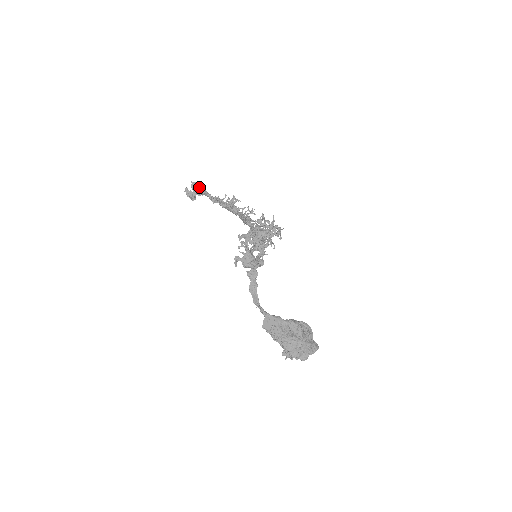
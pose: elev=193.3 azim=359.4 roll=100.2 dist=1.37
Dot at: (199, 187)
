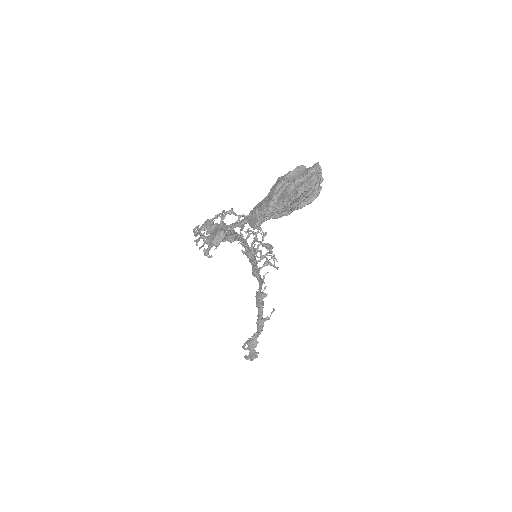
Dot at: (248, 341)
